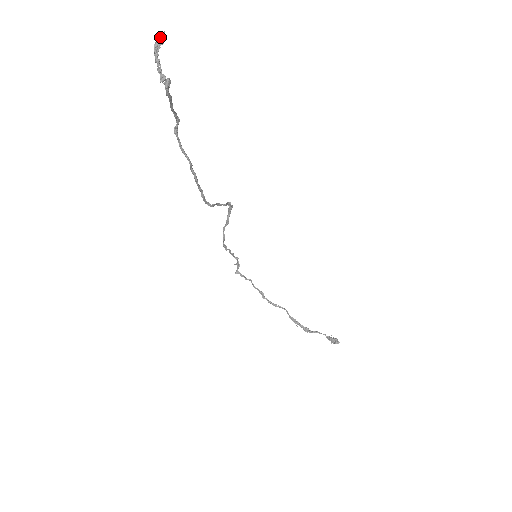
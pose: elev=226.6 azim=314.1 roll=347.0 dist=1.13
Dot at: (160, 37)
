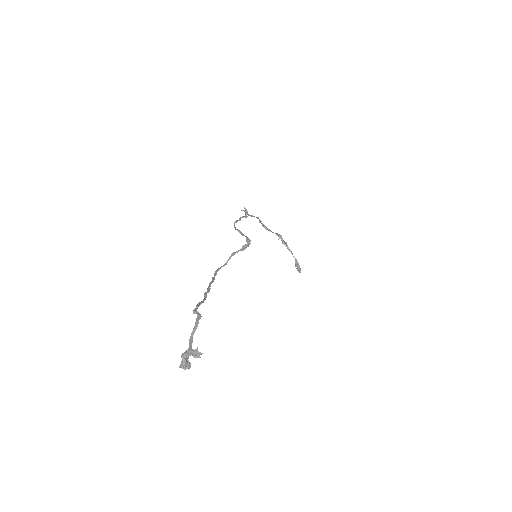
Dot at: (195, 354)
